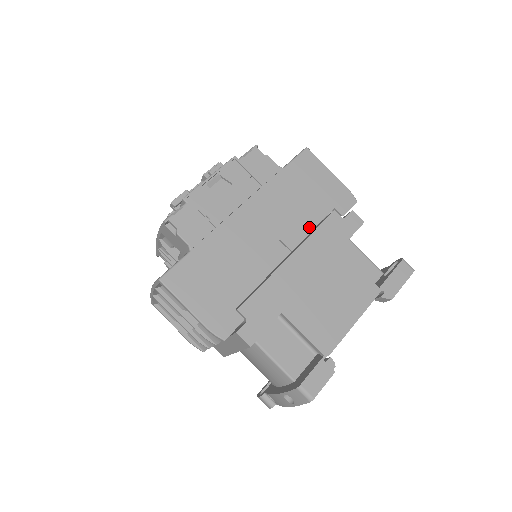
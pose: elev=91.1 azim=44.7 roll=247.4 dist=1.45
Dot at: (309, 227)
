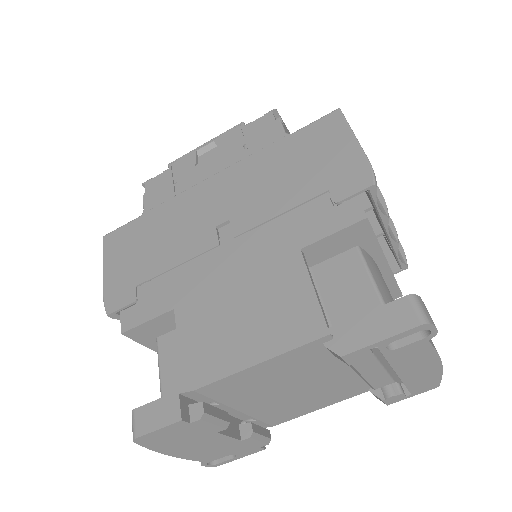
Dot at: (275, 211)
